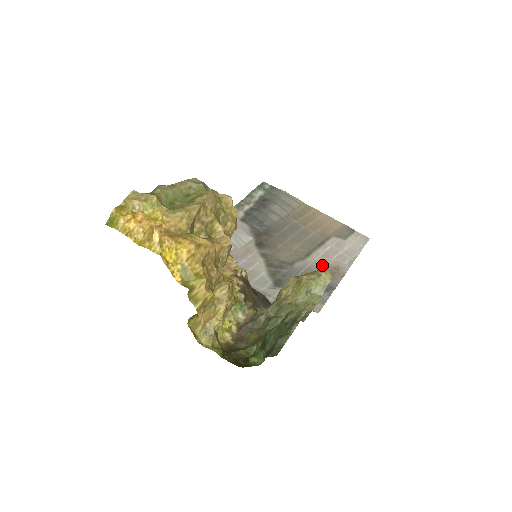
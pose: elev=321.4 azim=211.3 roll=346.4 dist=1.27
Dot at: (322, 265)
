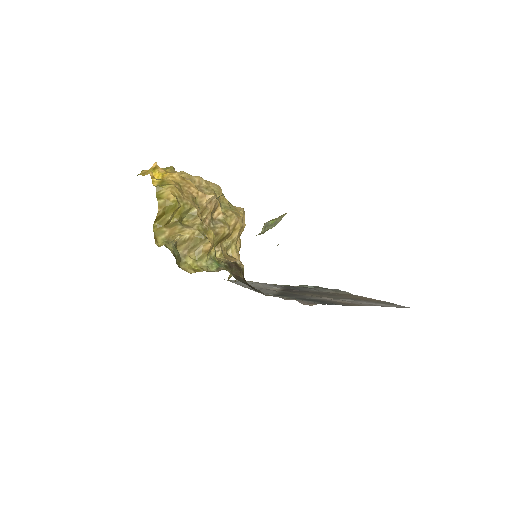
Dot at: (337, 301)
